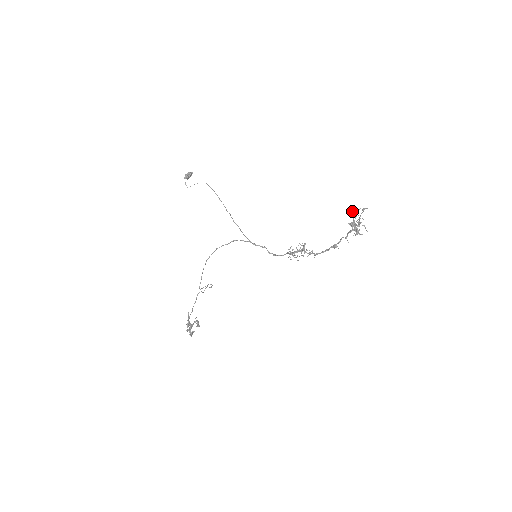
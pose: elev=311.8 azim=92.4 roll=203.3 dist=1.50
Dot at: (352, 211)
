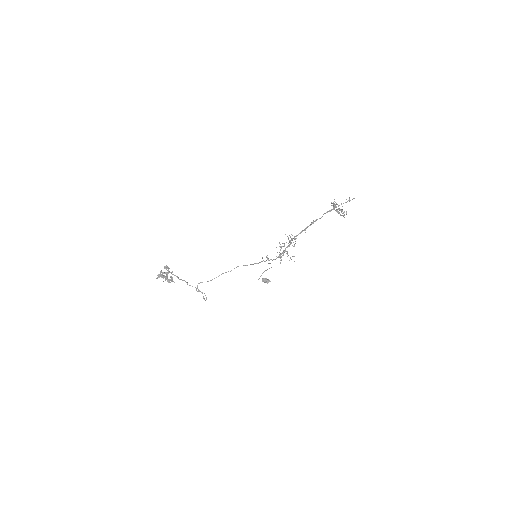
Dot at: occluded
